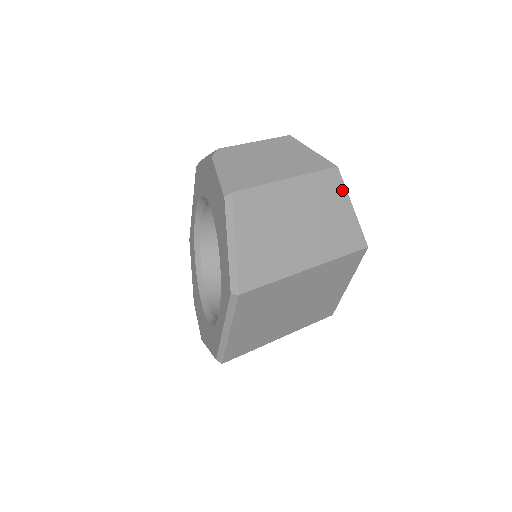
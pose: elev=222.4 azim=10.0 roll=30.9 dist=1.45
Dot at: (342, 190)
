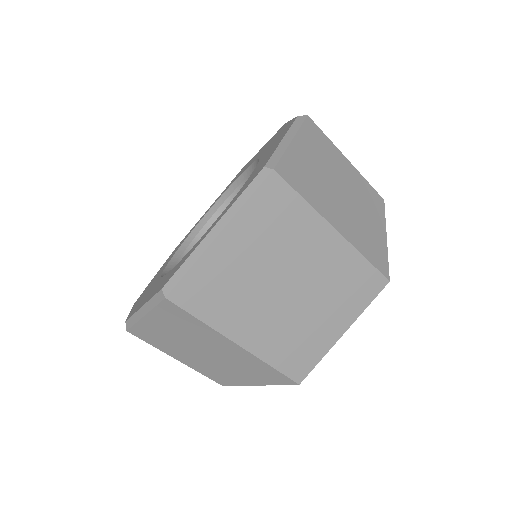
Dot at: (382, 217)
